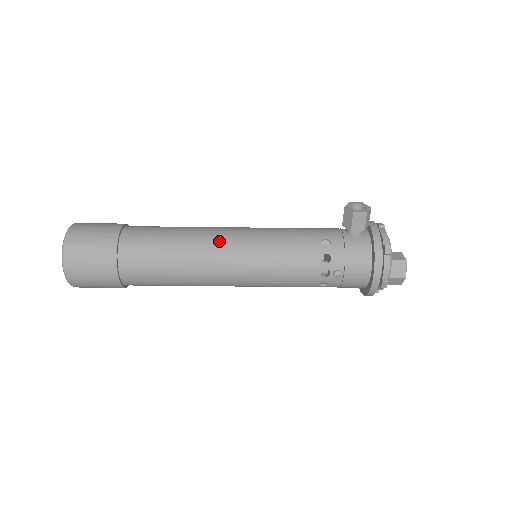
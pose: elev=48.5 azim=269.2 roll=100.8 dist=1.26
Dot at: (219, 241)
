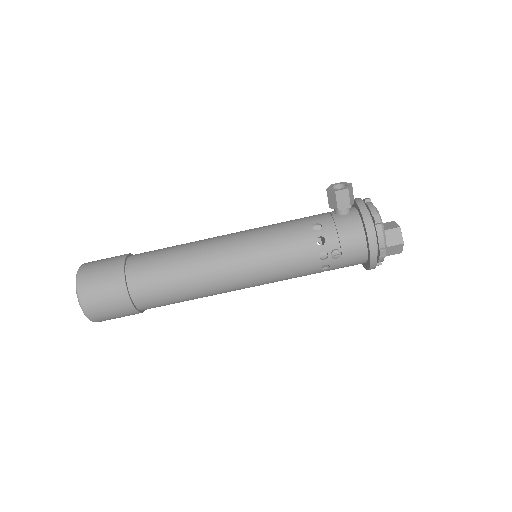
Dot at: (217, 248)
